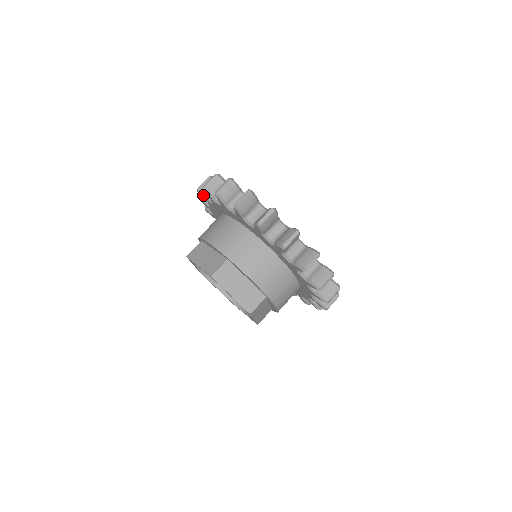
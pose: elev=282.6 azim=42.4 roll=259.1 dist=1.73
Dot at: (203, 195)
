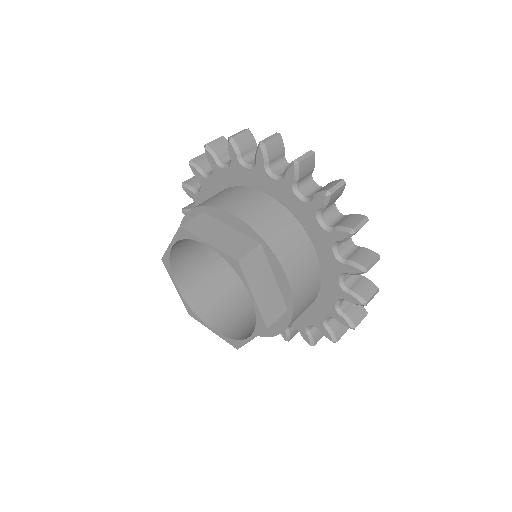
Dot at: (187, 211)
